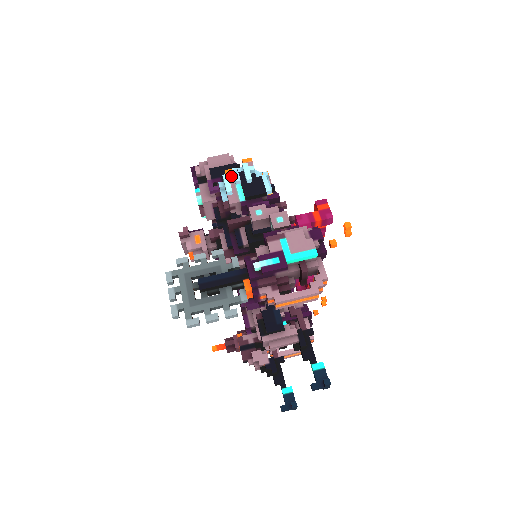
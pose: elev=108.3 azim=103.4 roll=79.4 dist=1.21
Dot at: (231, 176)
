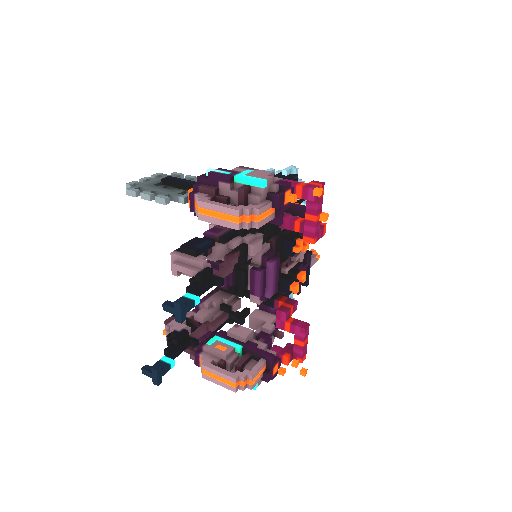
Dot at: occluded
